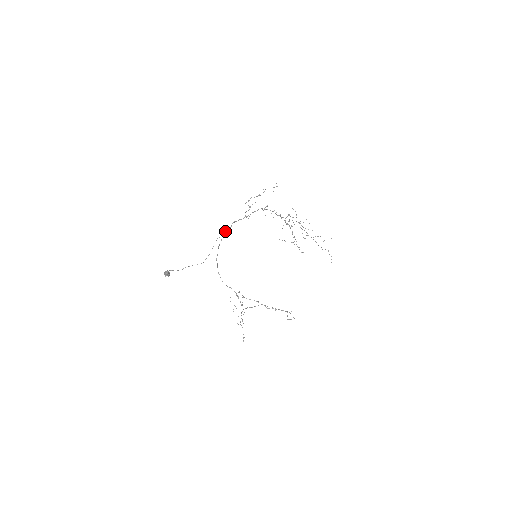
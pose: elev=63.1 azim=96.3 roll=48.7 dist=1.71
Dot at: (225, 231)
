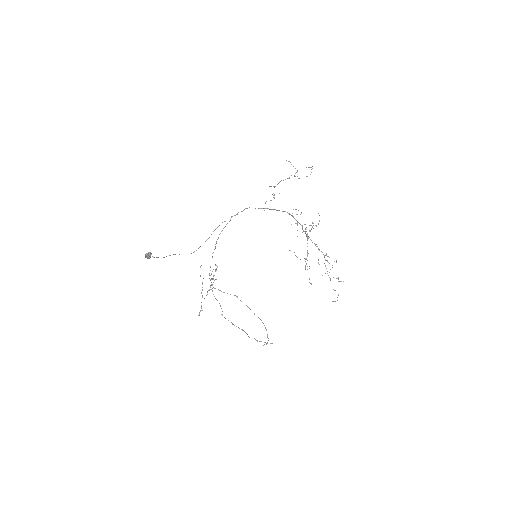
Dot at: (234, 215)
